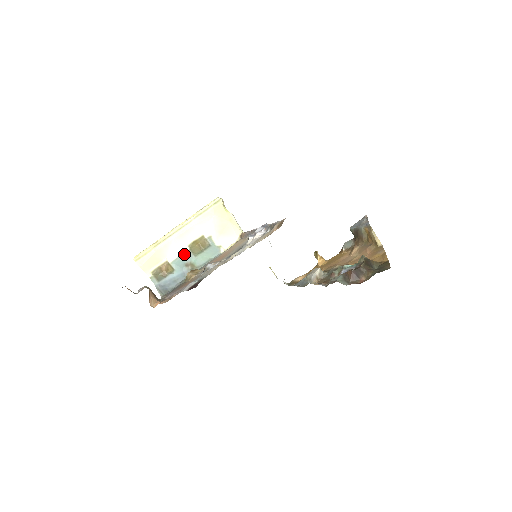
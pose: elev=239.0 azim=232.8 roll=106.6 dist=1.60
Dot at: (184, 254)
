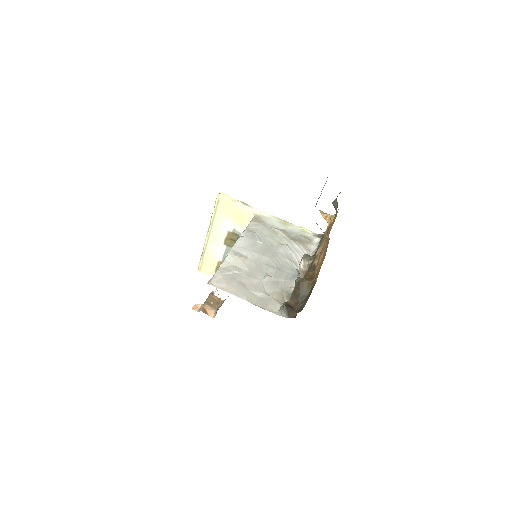
Dot at: (226, 251)
